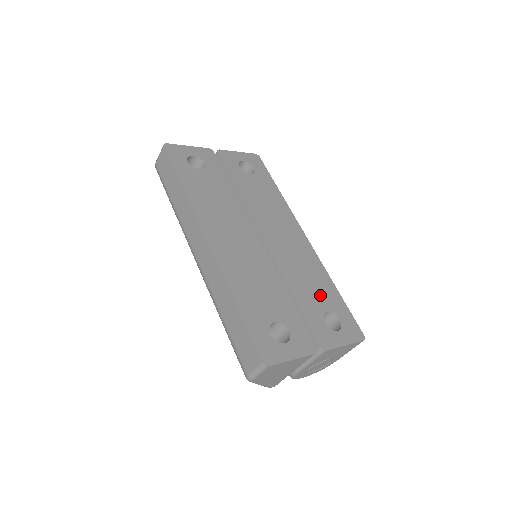
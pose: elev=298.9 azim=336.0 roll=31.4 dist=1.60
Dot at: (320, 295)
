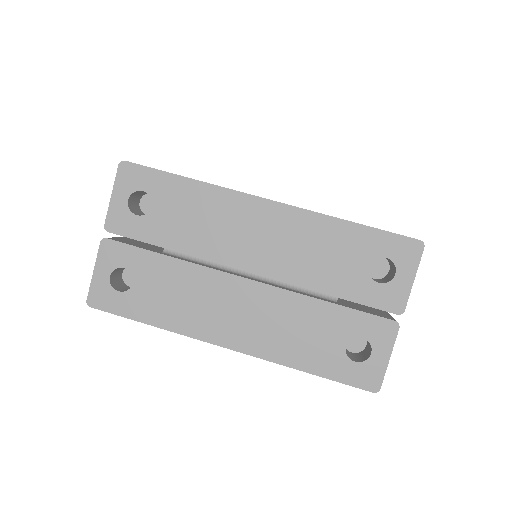
Dot at: (347, 257)
